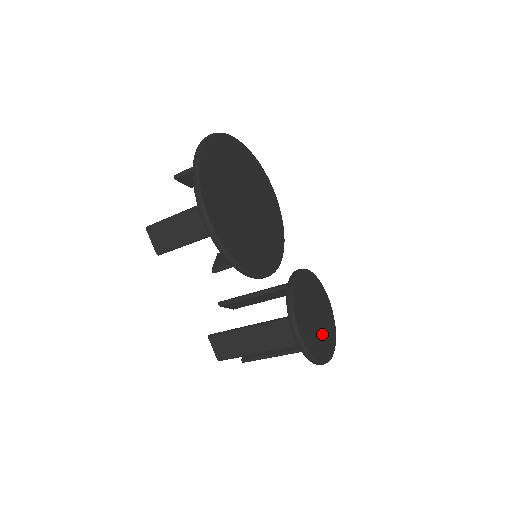
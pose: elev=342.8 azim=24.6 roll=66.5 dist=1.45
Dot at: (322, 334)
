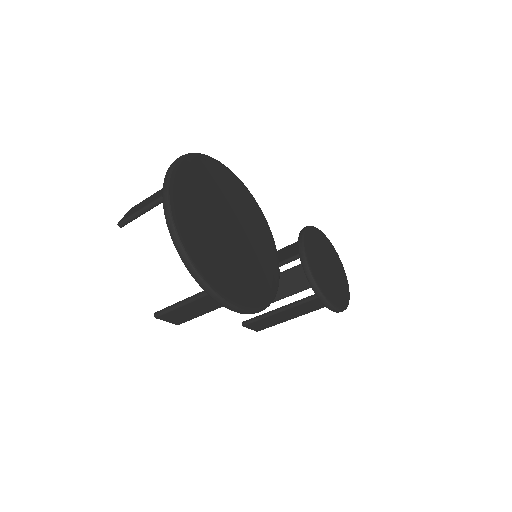
Dot at: (337, 275)
